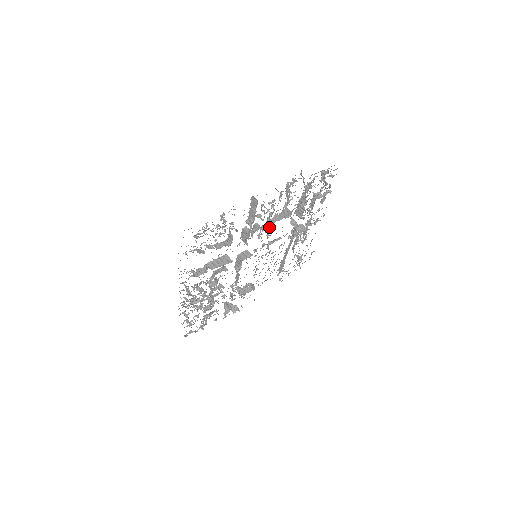
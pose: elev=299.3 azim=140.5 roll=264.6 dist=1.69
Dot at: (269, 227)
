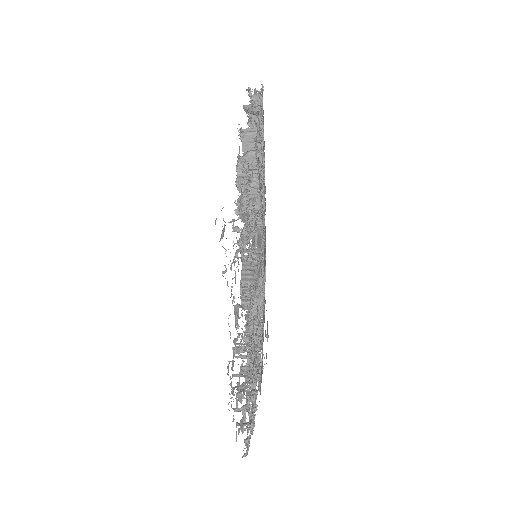
Dot at: occluded
